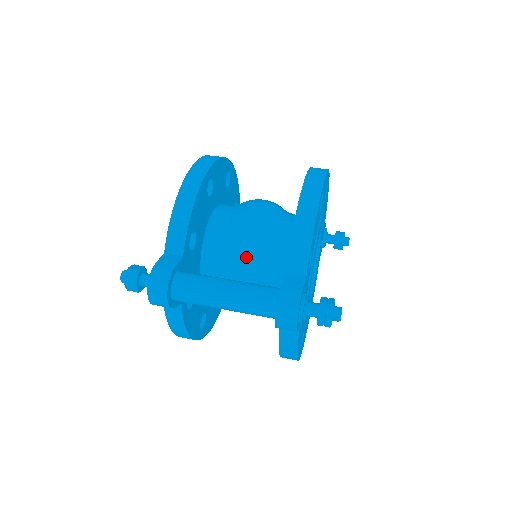
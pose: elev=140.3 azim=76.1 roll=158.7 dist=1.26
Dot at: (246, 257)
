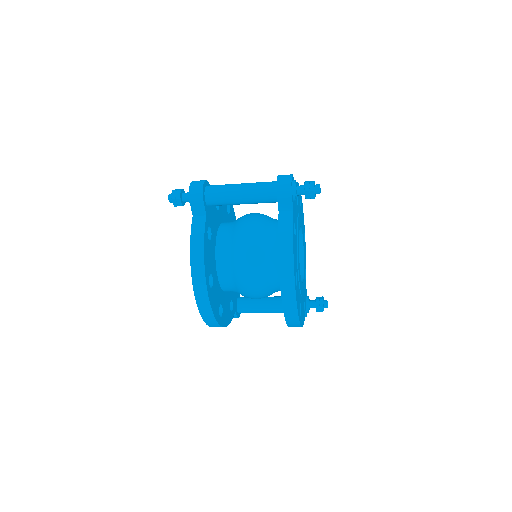
Dot at: (252, 216)
